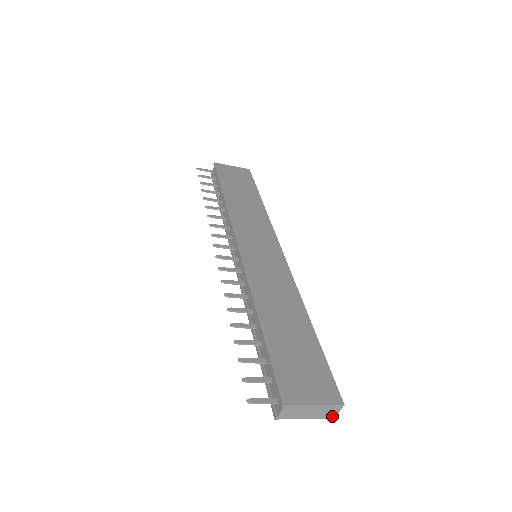
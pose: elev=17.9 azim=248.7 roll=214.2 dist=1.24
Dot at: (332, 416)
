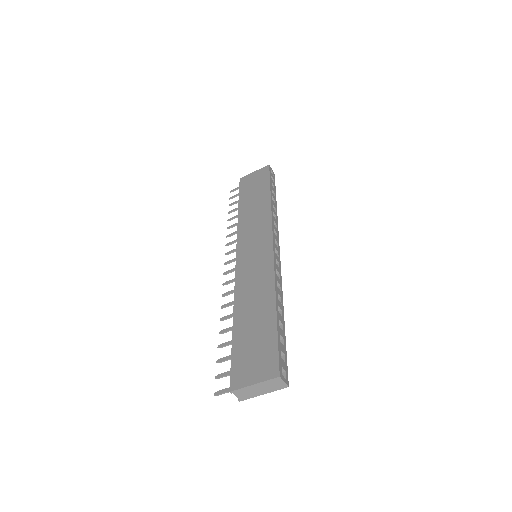
Dot at: (284, 386)
